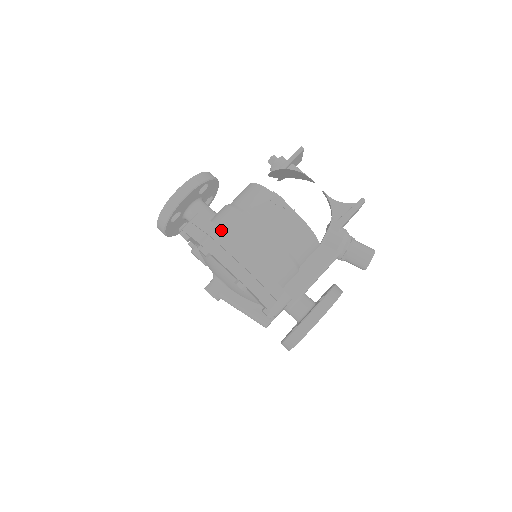
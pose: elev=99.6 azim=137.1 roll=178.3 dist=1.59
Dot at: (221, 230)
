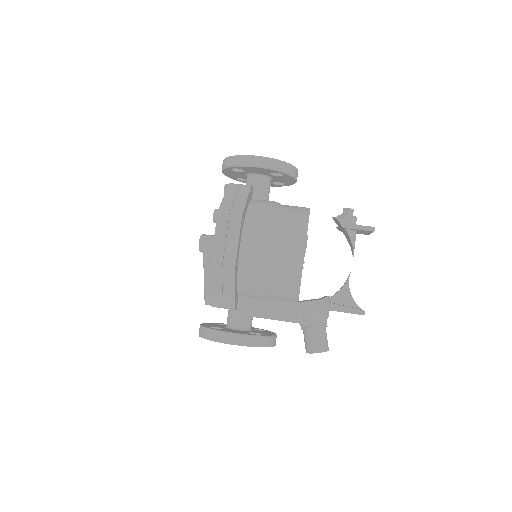
Dot at: (241, 217)
